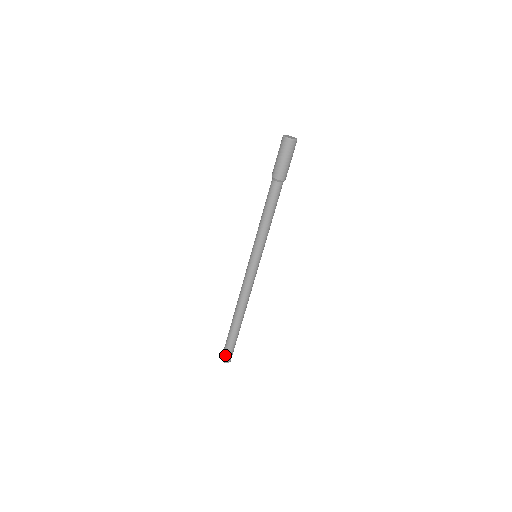
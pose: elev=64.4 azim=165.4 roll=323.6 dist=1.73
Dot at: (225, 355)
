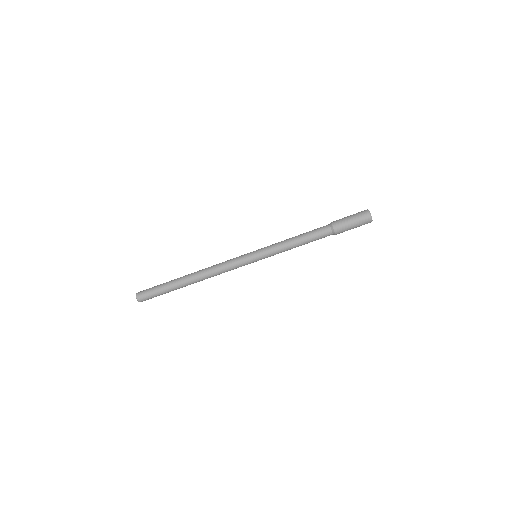
Dot at: (144, 291)
